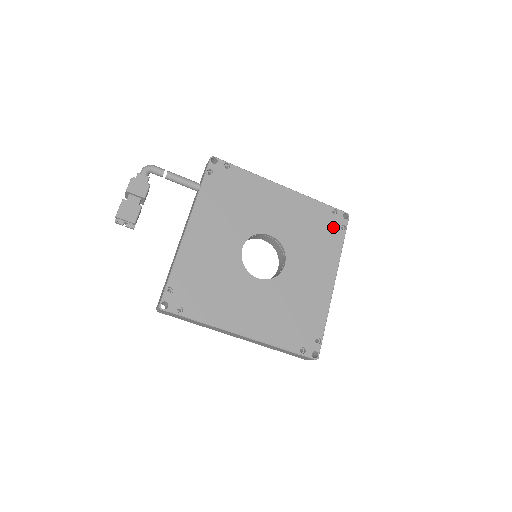
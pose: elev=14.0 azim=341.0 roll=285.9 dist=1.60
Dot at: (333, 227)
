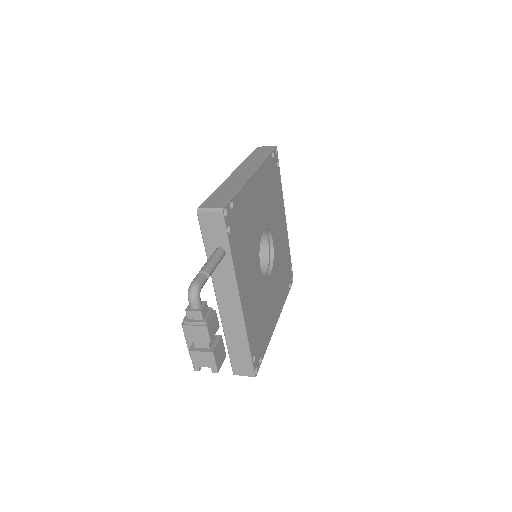
Dot at: (276, 172)
